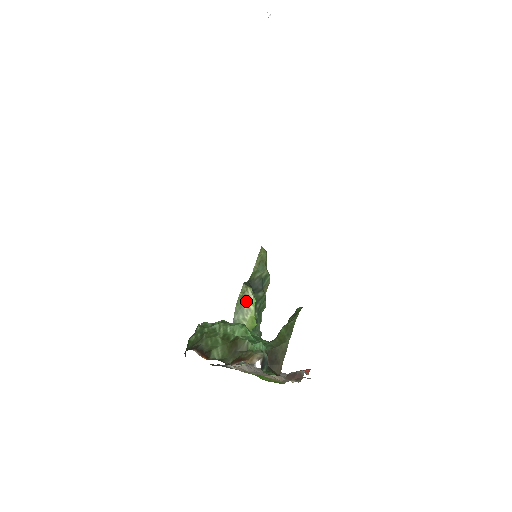
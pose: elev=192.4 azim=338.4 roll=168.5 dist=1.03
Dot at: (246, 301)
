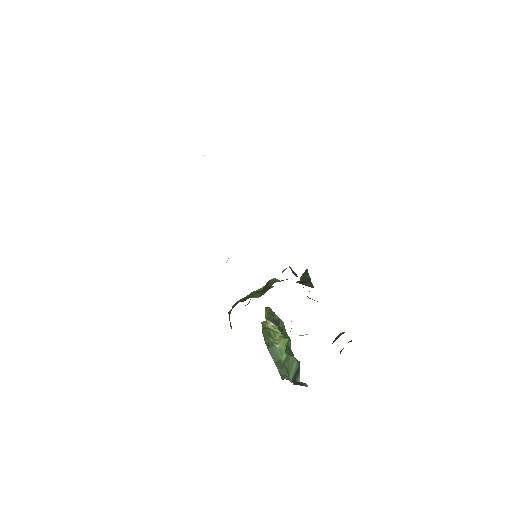
Dot at: (270, 329)
